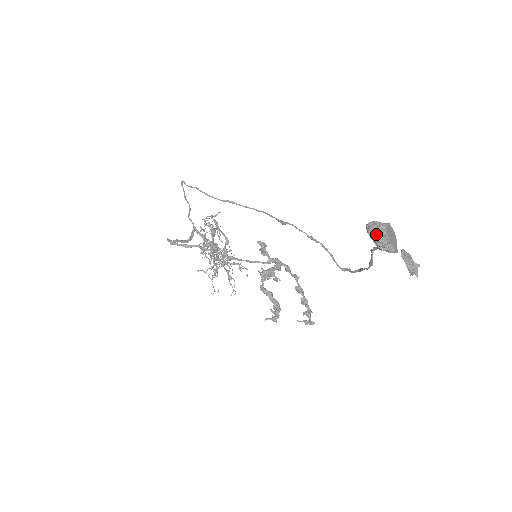
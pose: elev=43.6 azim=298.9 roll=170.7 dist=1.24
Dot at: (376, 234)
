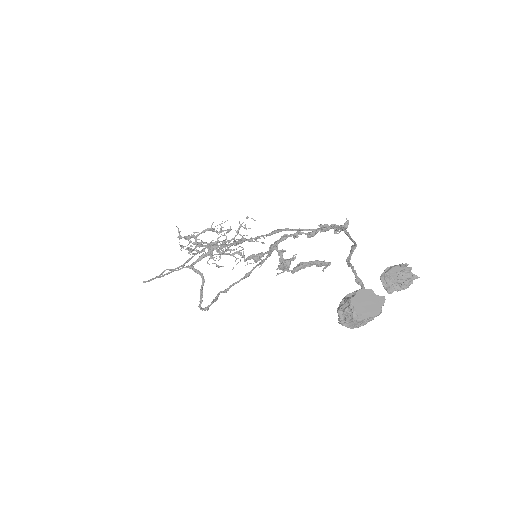
Dot at: (357, 326)
